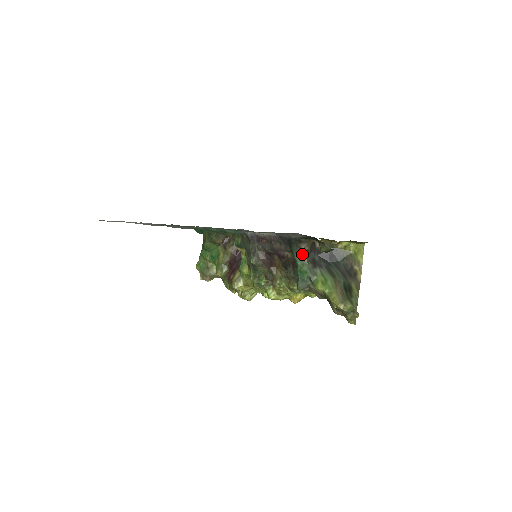
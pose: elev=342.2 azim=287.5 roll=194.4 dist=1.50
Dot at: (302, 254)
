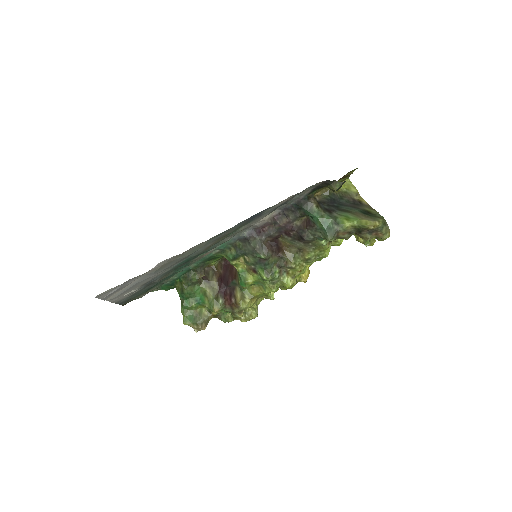
Dot at: (316, 208)
